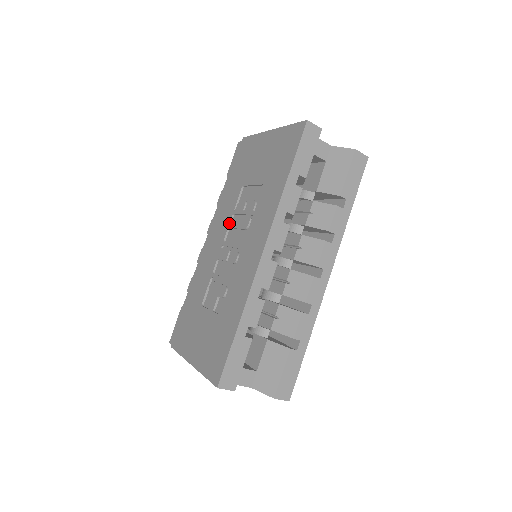
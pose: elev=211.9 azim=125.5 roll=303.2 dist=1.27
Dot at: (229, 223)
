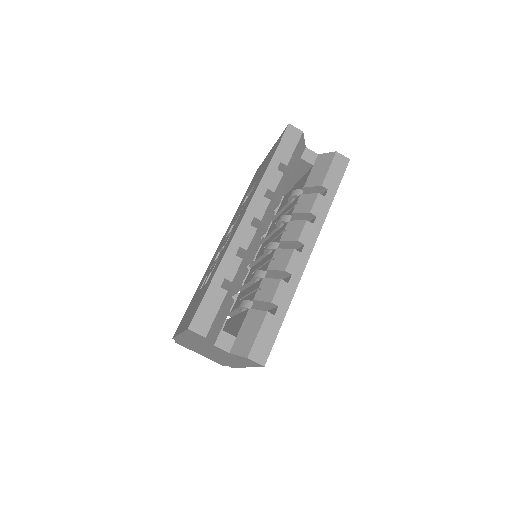
Dot at: (232, 224)
